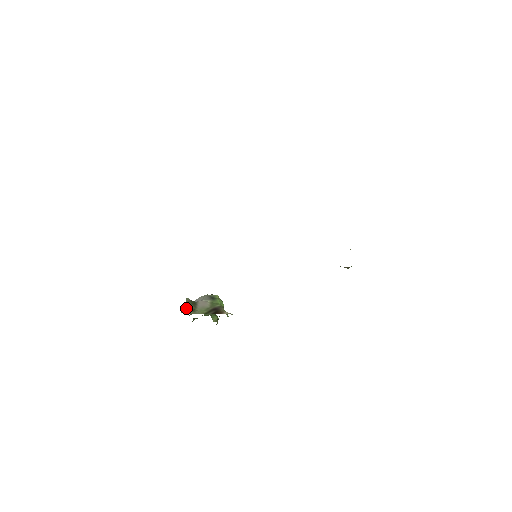
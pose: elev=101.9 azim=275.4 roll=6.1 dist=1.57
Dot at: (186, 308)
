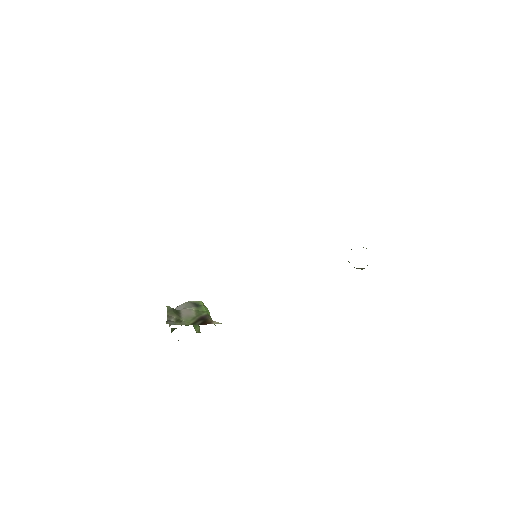
Dot at: (169, 318)
